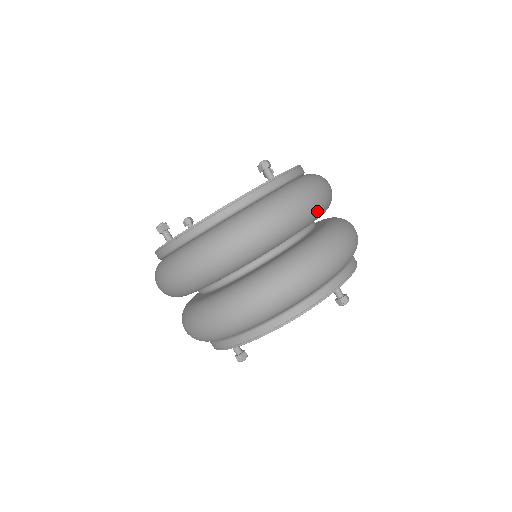
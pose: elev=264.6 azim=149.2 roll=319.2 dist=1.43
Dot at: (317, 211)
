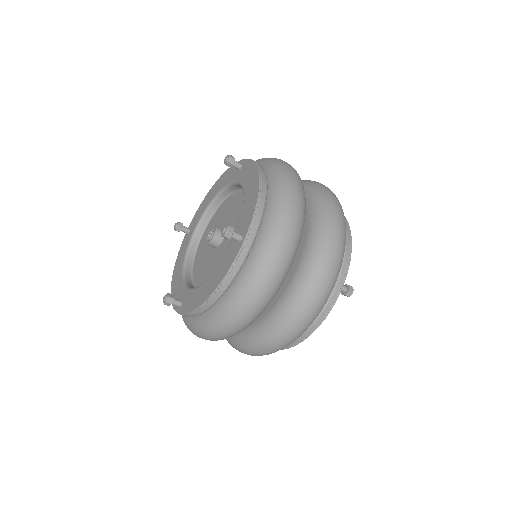
Dot at: (296, 249)
